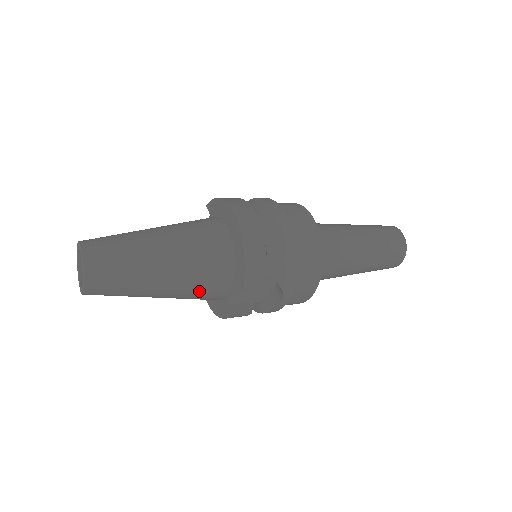
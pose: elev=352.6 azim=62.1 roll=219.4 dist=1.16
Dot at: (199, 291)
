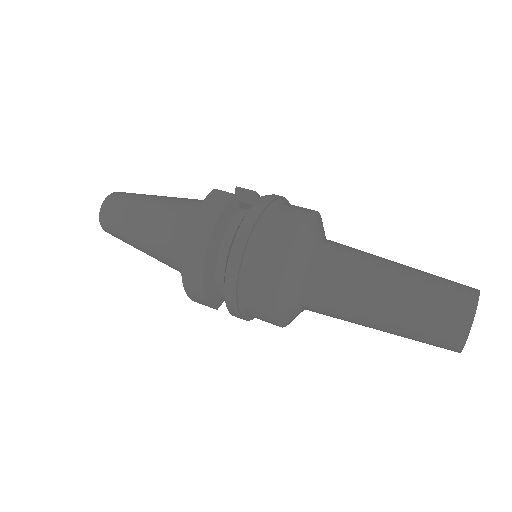
Dot at: occluded
